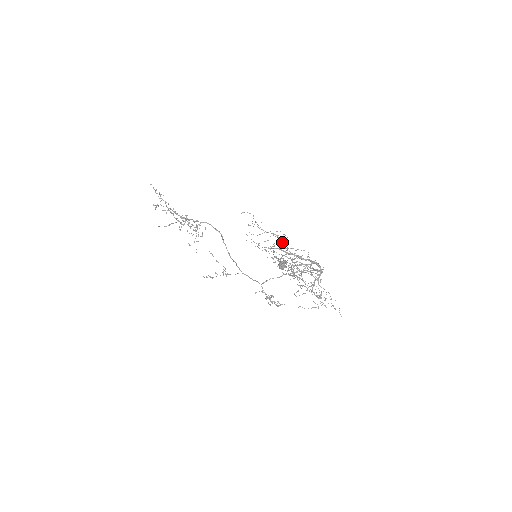
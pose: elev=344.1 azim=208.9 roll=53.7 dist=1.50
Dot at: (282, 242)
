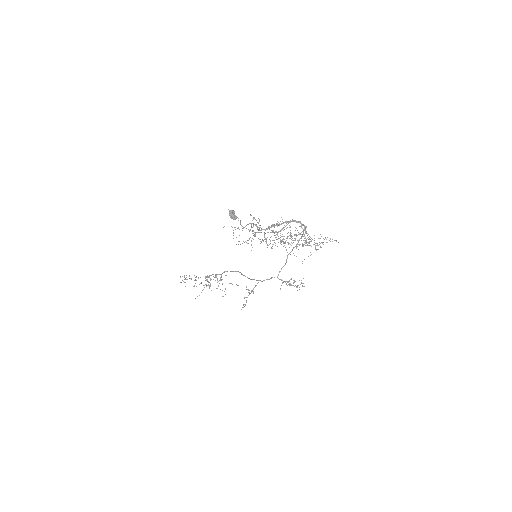
Dot at: (256, 224)
